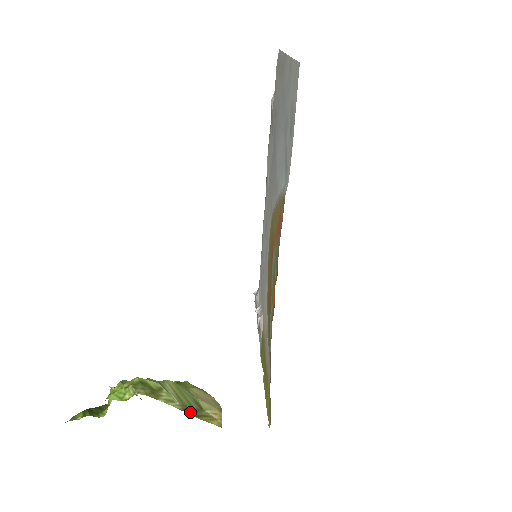
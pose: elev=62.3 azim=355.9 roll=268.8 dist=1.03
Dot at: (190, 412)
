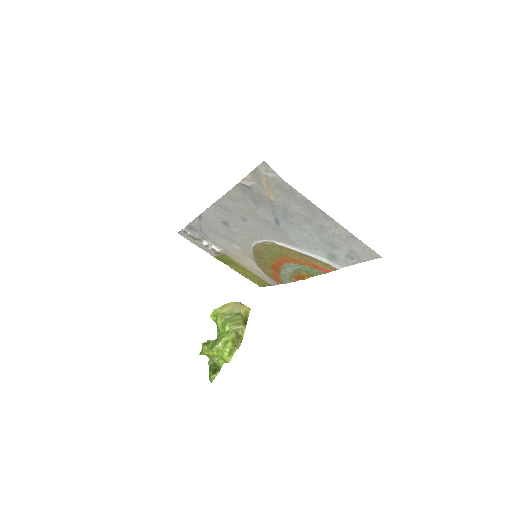
Dot at: (246, 322)
